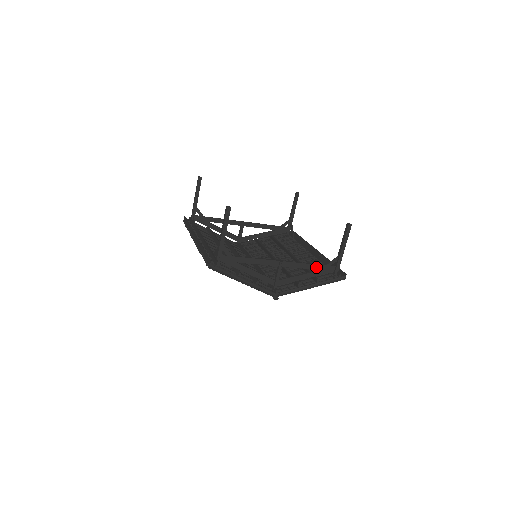
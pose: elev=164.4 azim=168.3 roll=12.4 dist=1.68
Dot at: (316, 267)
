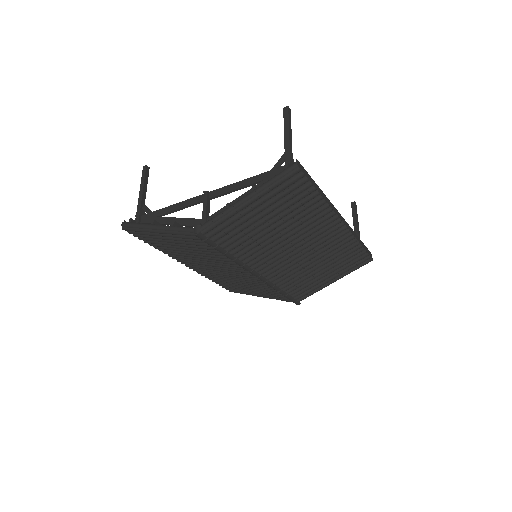
Dot at: (257, 179)
